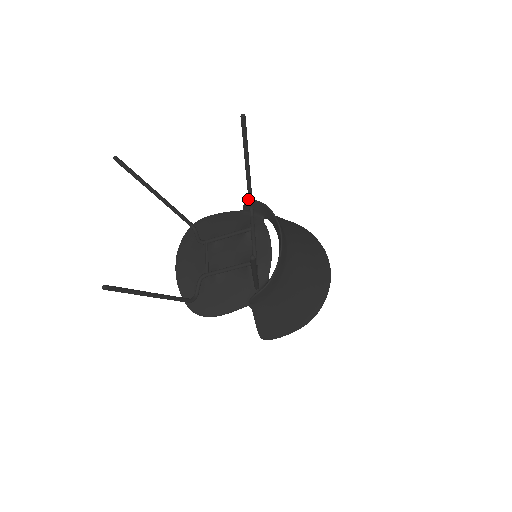
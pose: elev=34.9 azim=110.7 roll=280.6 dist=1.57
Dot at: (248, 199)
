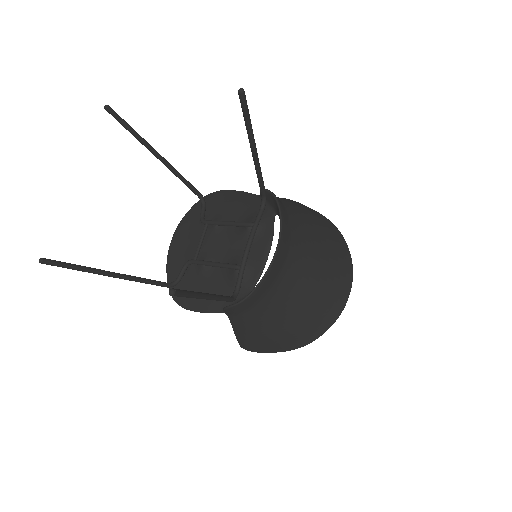
Dot at: occluded
